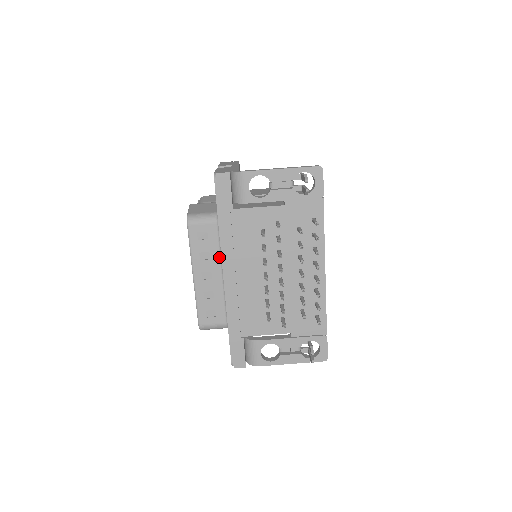
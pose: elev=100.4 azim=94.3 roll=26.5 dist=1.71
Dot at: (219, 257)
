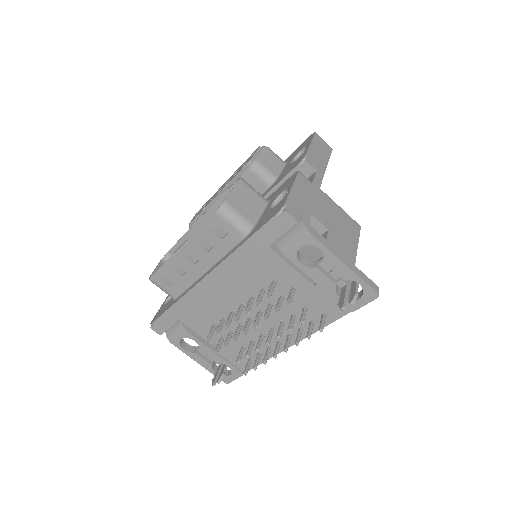
Dot at: (217, 258)
